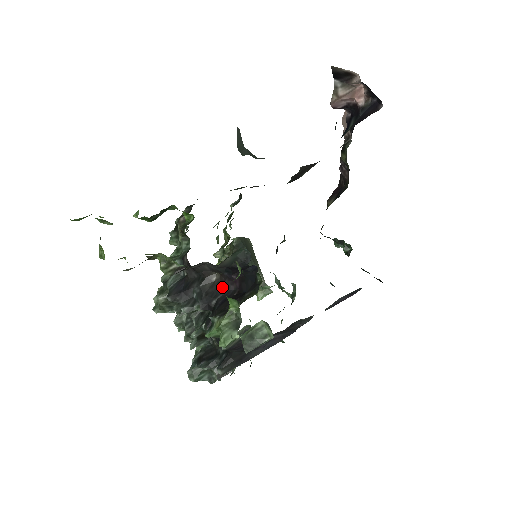
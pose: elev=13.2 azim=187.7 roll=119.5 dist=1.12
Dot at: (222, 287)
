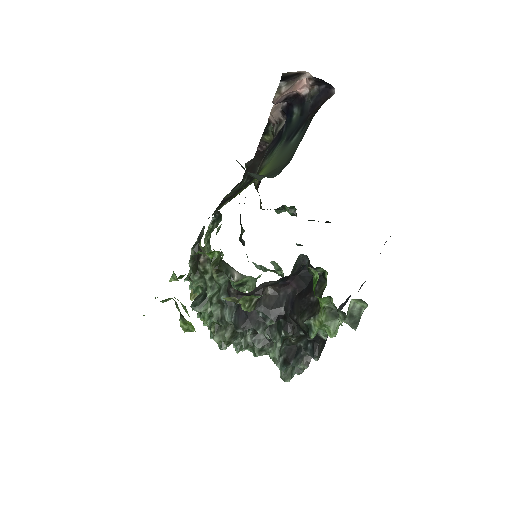
Dot at: (280, 295)
